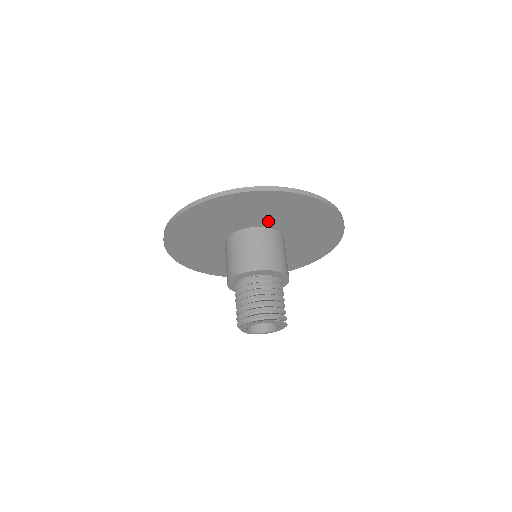
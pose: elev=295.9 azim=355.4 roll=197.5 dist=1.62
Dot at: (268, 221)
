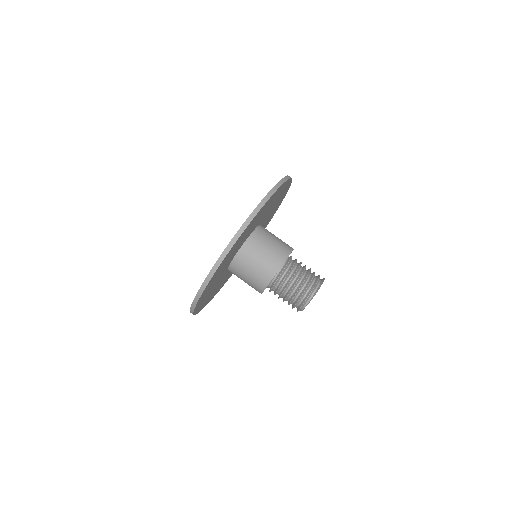
Dot at: occluded
